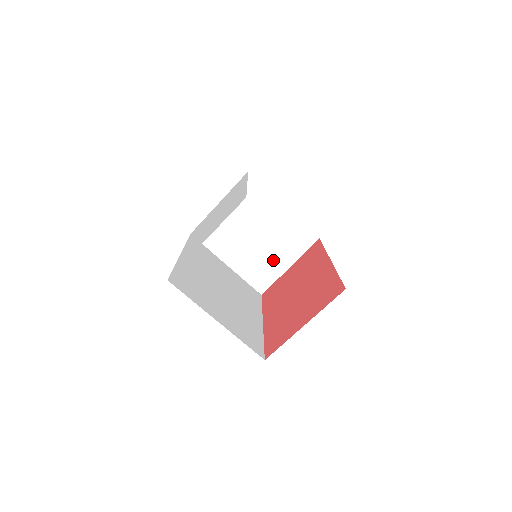
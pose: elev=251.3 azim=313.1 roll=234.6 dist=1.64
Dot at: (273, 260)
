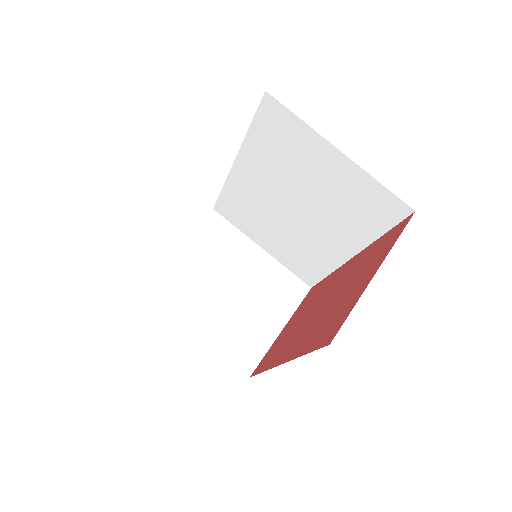
Dot at: (258, 321)
